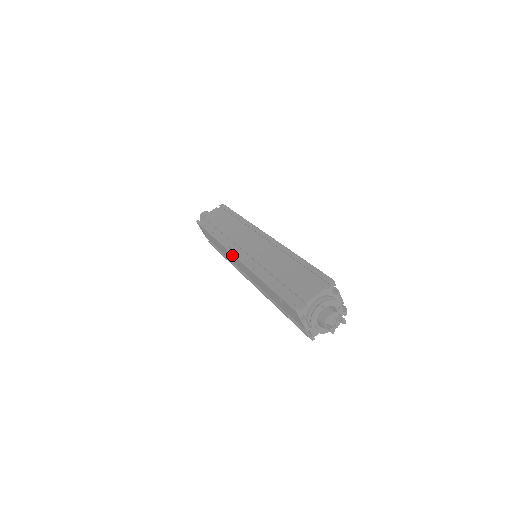
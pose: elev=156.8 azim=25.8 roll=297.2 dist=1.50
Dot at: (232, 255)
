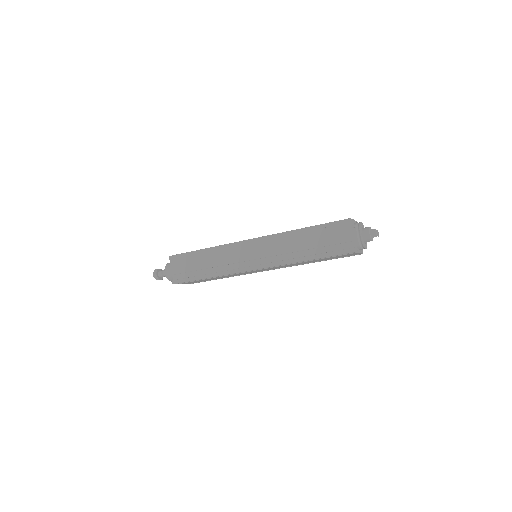
Dot at: (244, 243)
